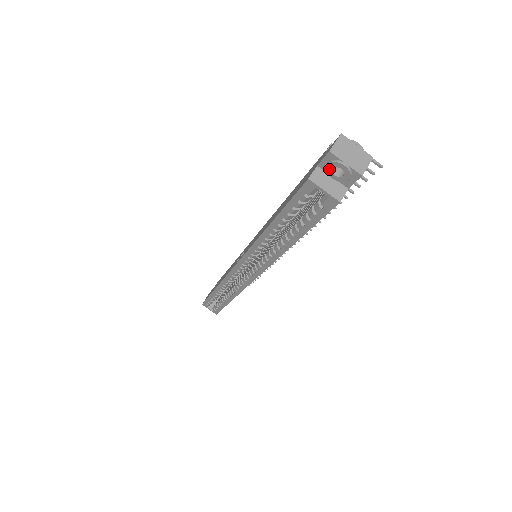
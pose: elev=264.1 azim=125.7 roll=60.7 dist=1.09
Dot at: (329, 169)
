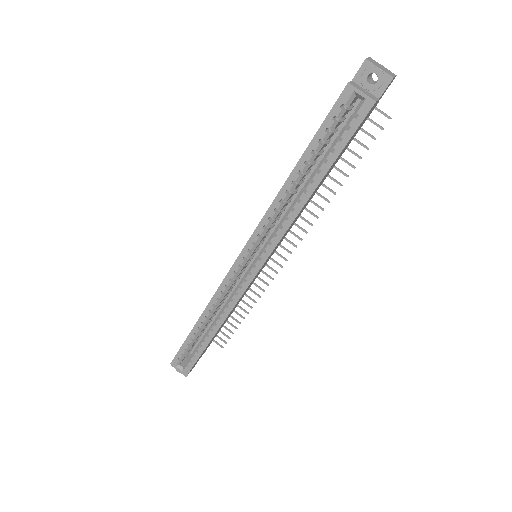
Dot at: (364, 78)
